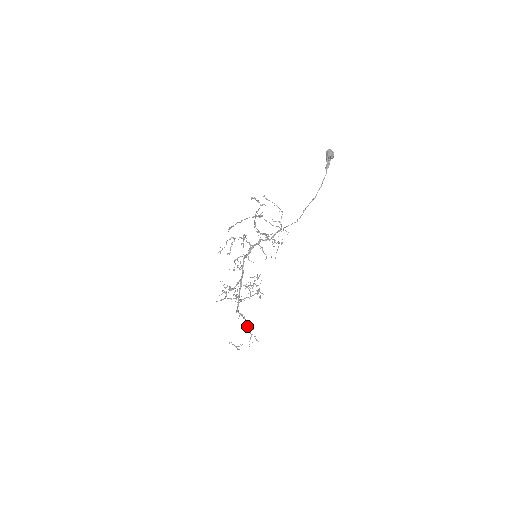
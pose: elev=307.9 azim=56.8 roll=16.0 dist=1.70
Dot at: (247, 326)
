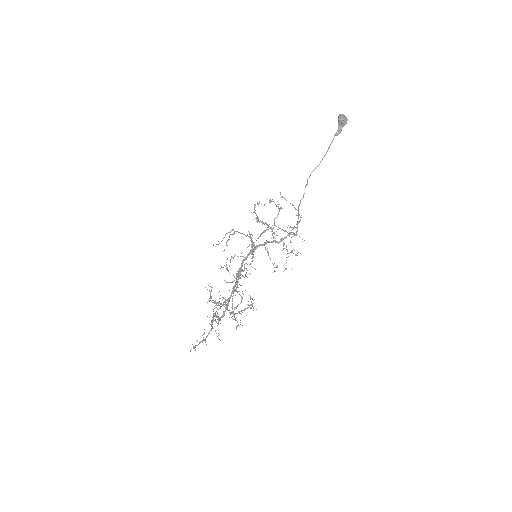
Dot at: occluded
